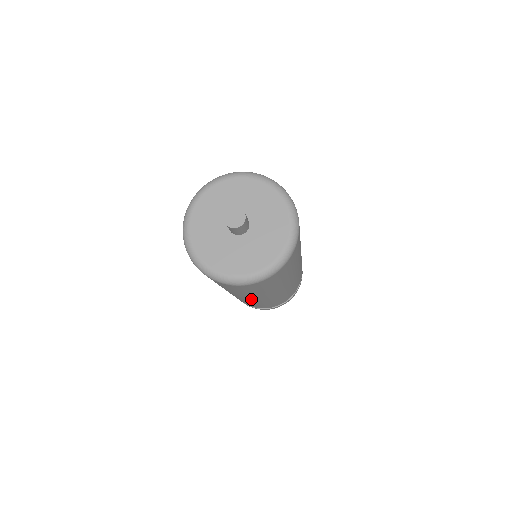
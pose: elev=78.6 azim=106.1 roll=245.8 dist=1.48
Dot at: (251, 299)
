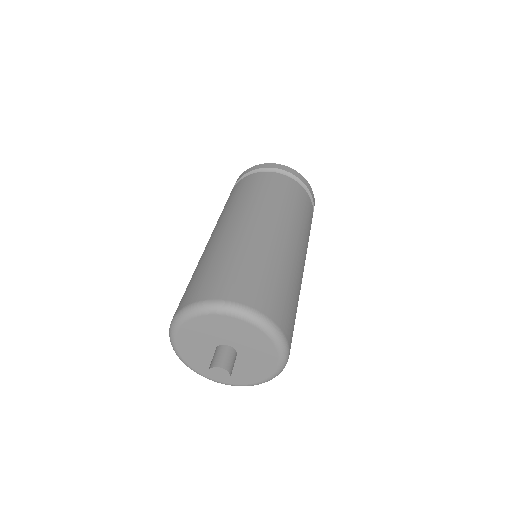
Dot at: occluded
